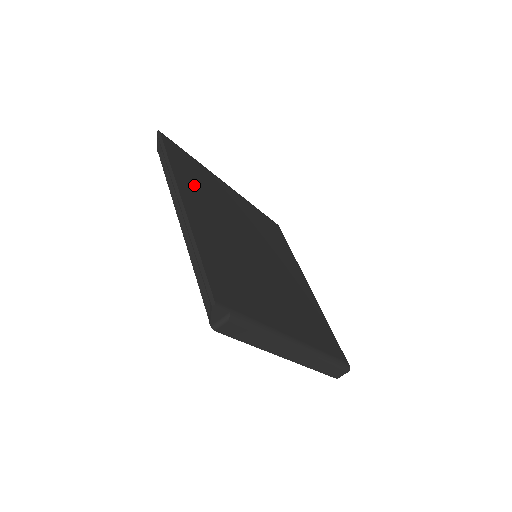
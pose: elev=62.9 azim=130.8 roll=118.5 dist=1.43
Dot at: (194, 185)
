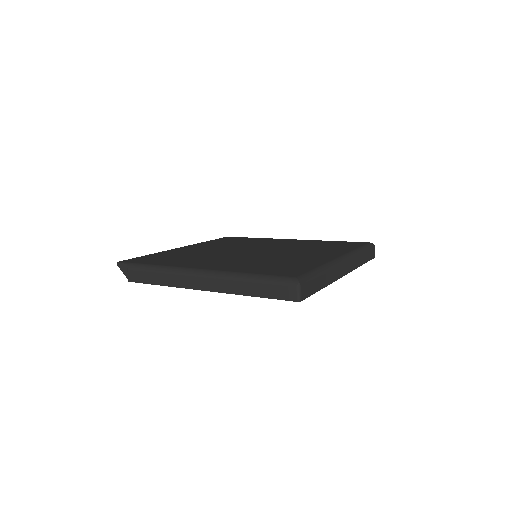
Dot at: (219, 243)
